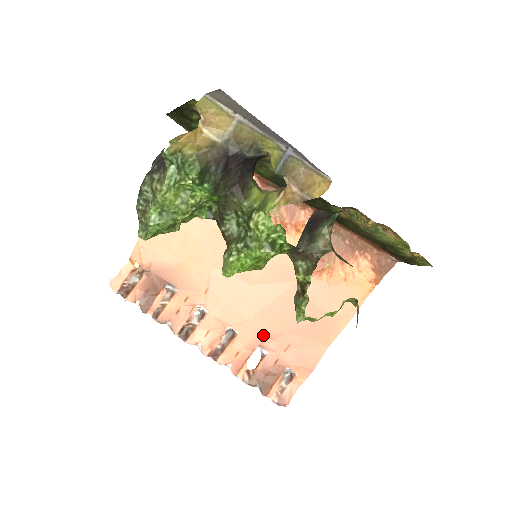
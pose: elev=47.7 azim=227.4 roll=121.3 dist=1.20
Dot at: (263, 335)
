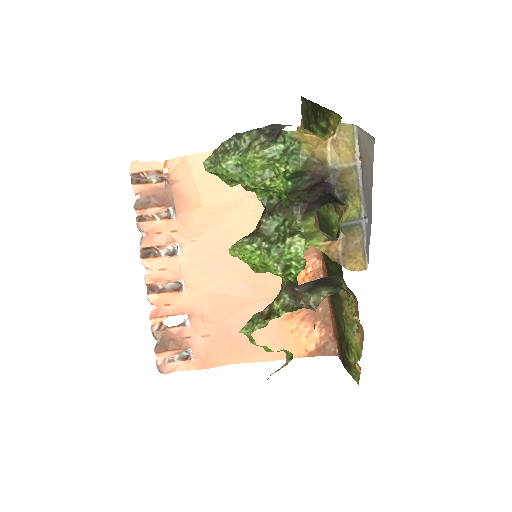
Dot at: (199, 311)
